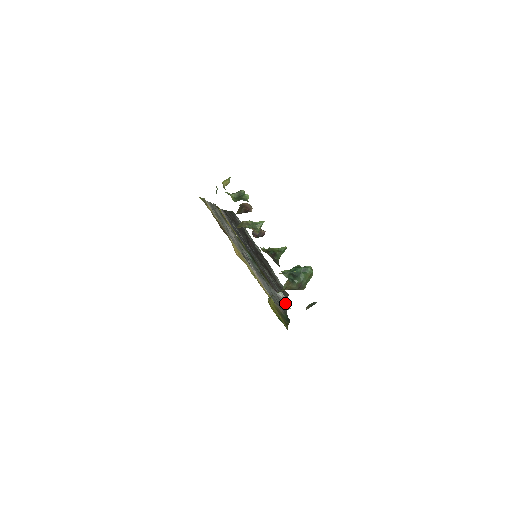
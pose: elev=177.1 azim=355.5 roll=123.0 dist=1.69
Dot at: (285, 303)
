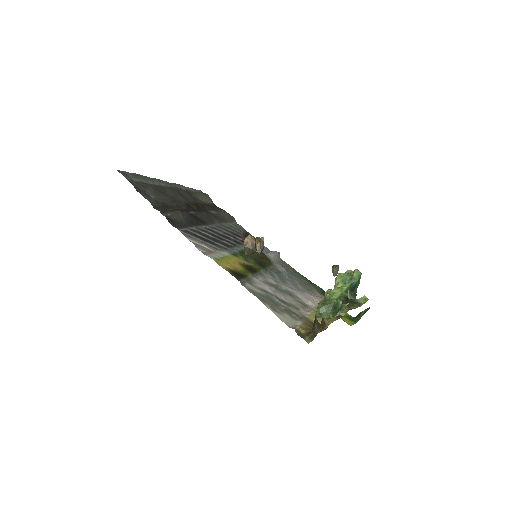
Dot at: (278, 256)
